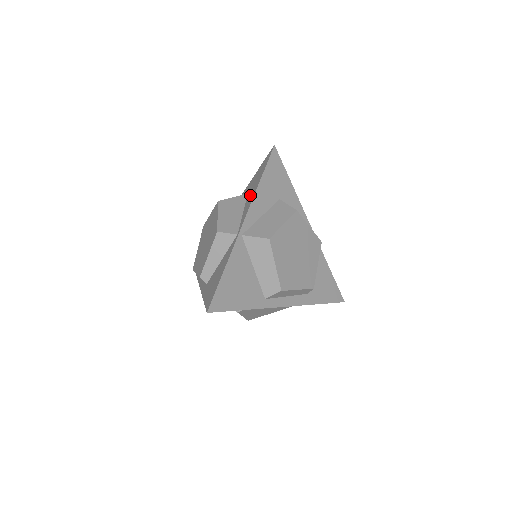
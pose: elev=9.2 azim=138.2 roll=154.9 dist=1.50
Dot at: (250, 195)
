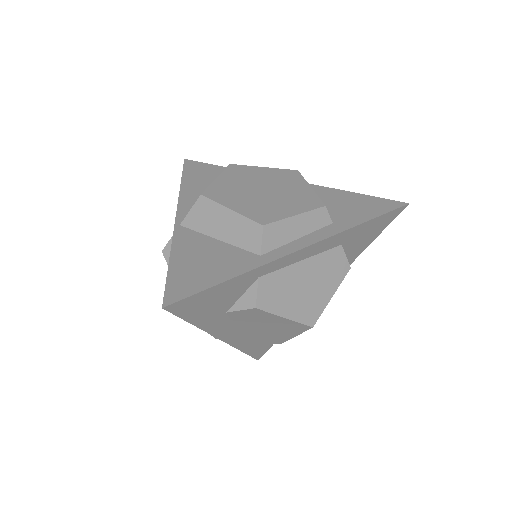
Dot at: occluded
